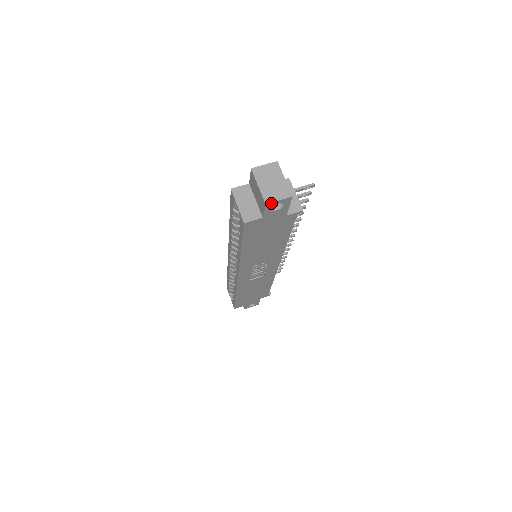
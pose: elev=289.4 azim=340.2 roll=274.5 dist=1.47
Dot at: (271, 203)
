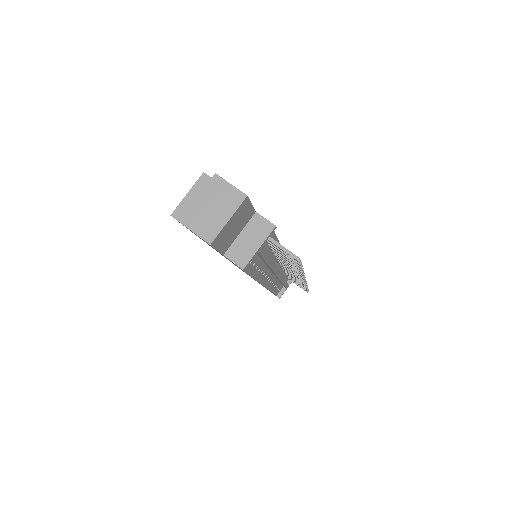
Dot at: (187, 226)
